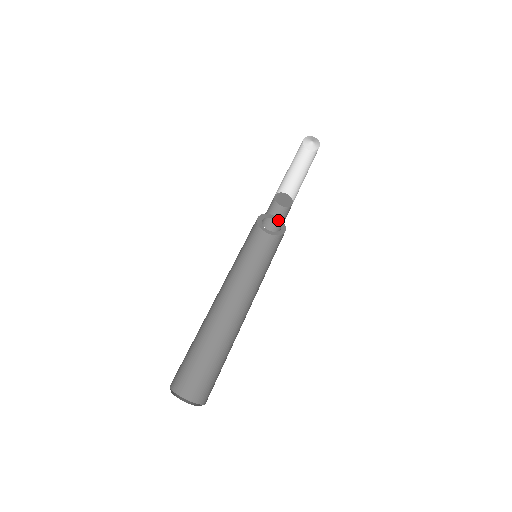
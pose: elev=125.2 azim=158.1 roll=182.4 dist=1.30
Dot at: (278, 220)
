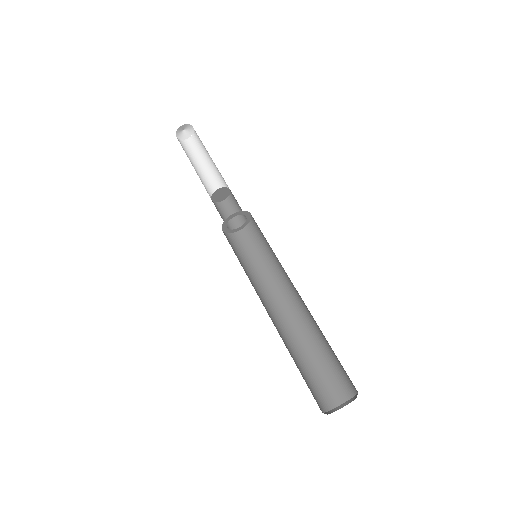
Dot at: (237, 214)
